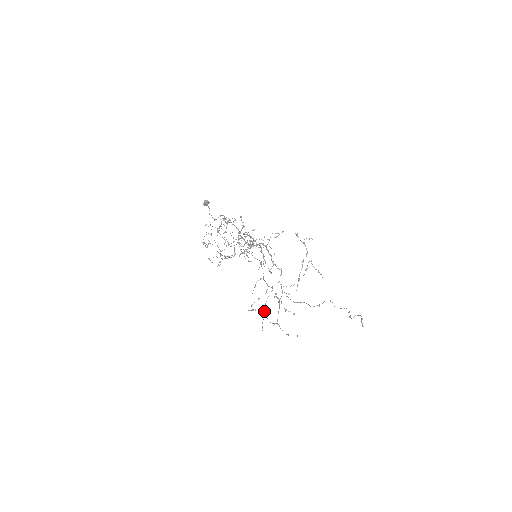
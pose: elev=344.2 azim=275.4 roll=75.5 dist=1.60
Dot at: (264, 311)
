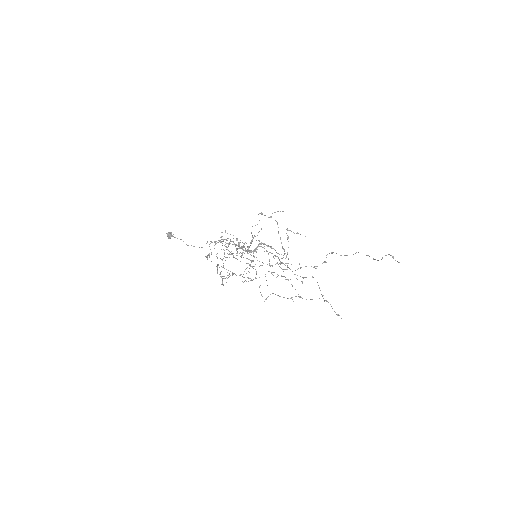
Dot at: (327, 301)
